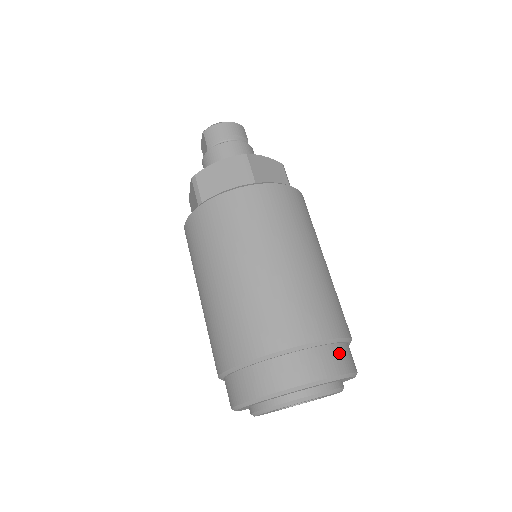
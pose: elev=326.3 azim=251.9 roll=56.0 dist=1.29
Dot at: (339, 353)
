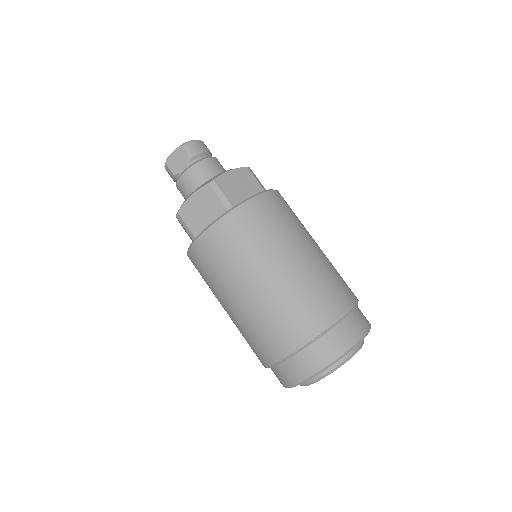
Dot at: occluded
